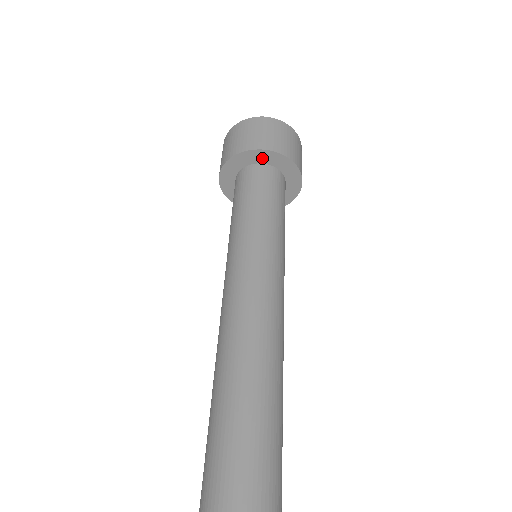
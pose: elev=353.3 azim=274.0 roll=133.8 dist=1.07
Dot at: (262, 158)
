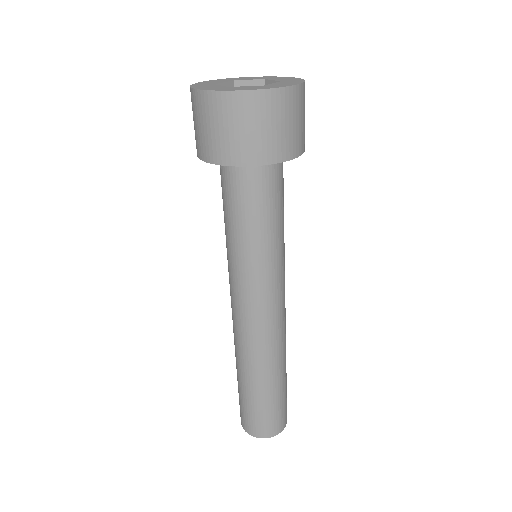
Dot at: occluded
